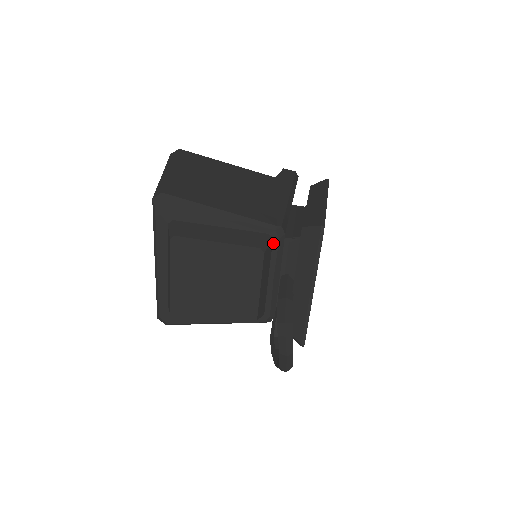
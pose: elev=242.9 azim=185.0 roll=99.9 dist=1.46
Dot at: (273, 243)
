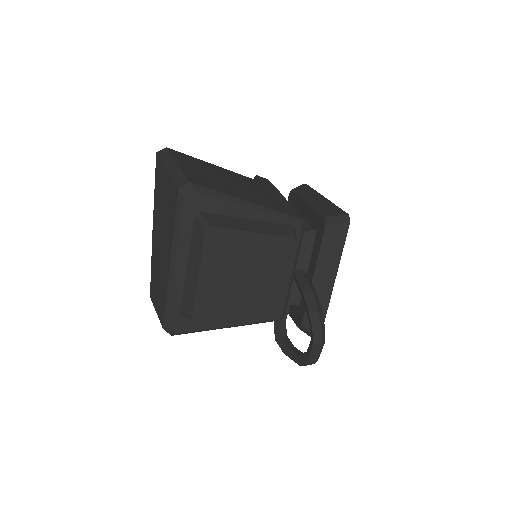
Dot at: (296, 235)
